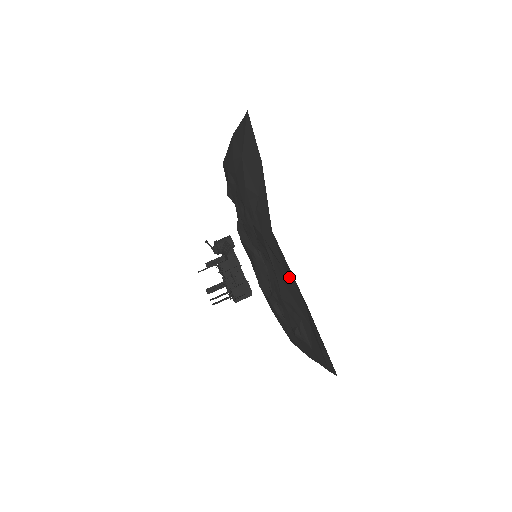
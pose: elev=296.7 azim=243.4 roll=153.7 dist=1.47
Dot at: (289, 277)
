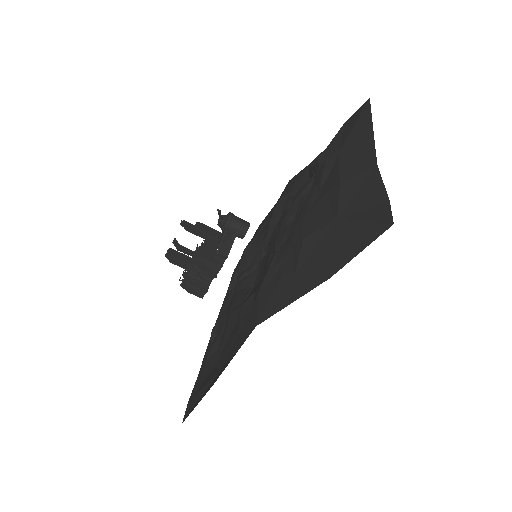
Dot at: (234, 345)
